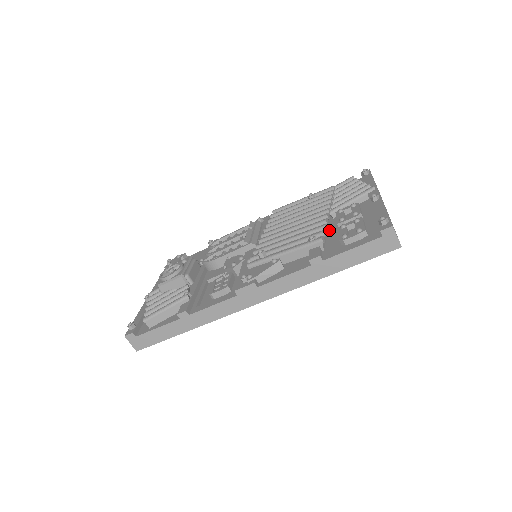
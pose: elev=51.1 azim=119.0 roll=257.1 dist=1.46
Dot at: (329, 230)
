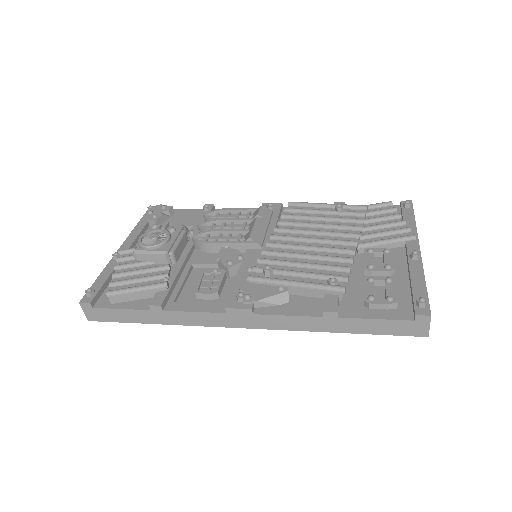
Dot at: (351, 270)
